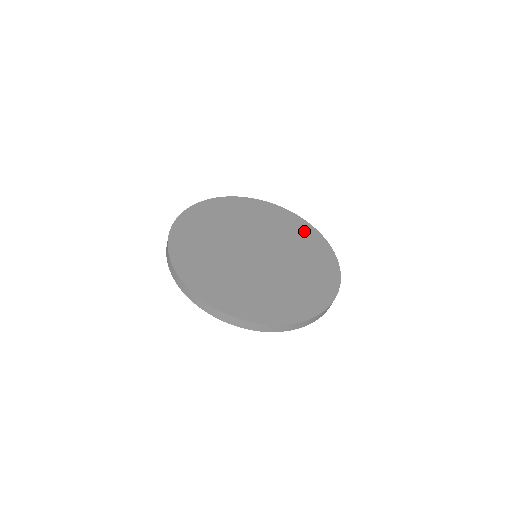
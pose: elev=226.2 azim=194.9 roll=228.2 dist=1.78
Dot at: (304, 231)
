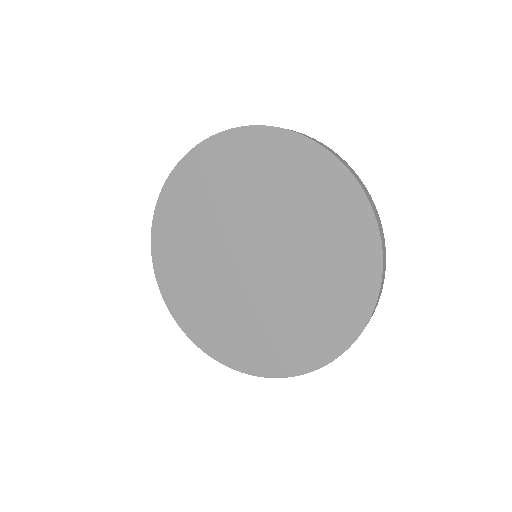
Dot at: (351, 294)
